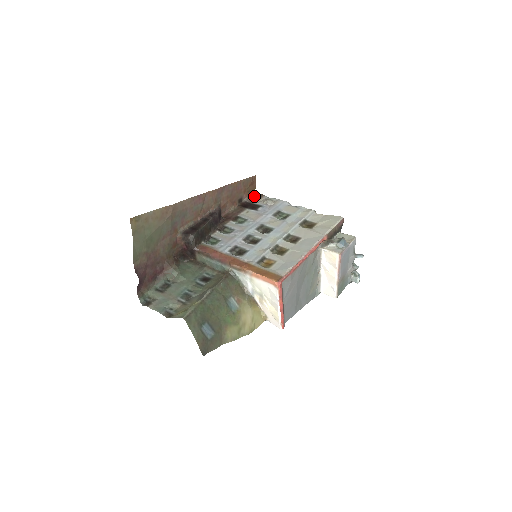
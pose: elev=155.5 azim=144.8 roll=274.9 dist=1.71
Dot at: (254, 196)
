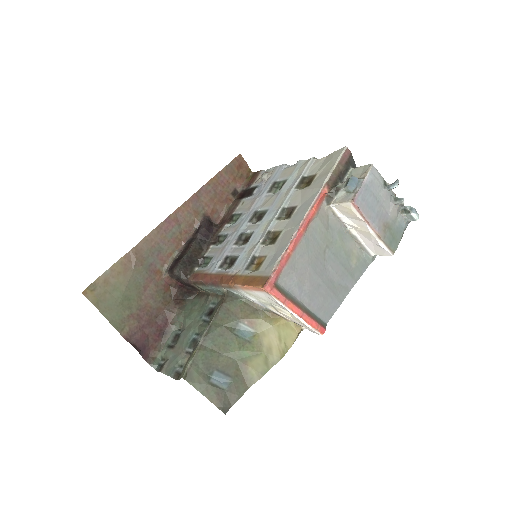
Dot at: (251, 178)
